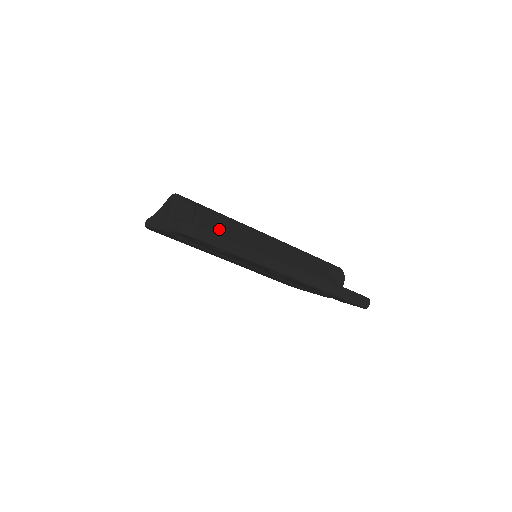
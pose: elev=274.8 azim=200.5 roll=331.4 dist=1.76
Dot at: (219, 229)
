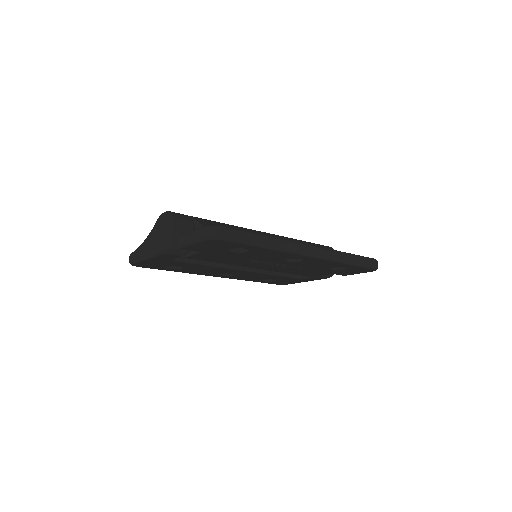
Dot at: occluded
